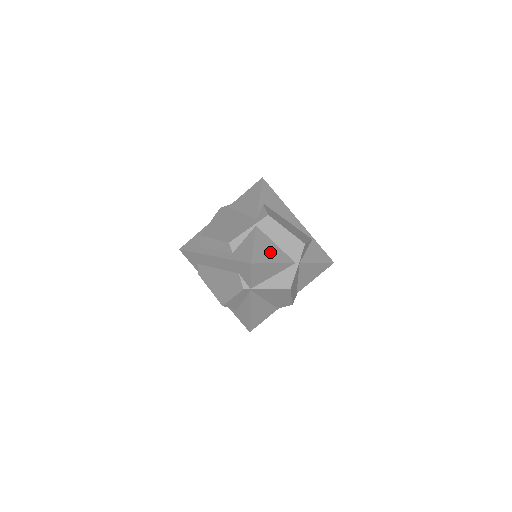
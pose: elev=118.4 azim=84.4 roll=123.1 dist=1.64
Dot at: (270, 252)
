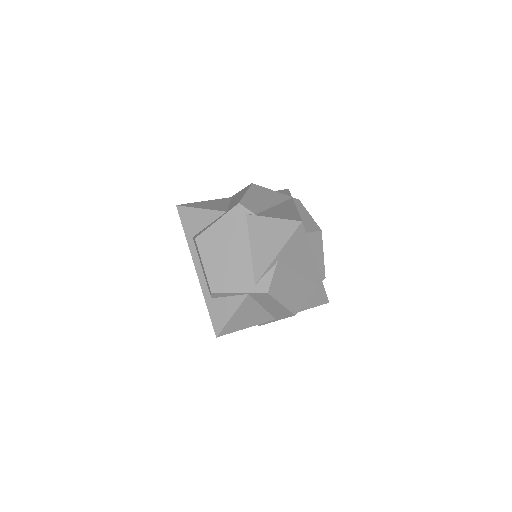
Dot at: (249, 318)
